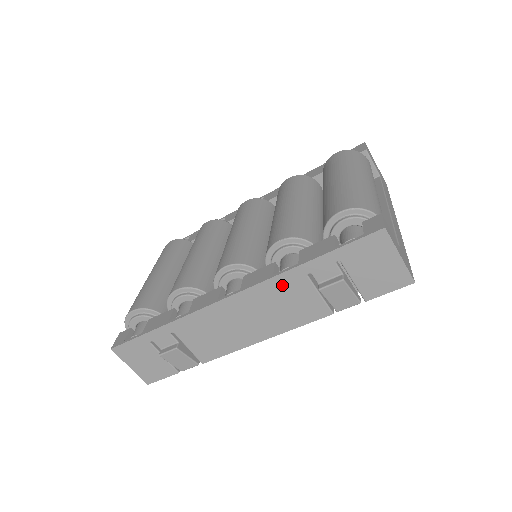
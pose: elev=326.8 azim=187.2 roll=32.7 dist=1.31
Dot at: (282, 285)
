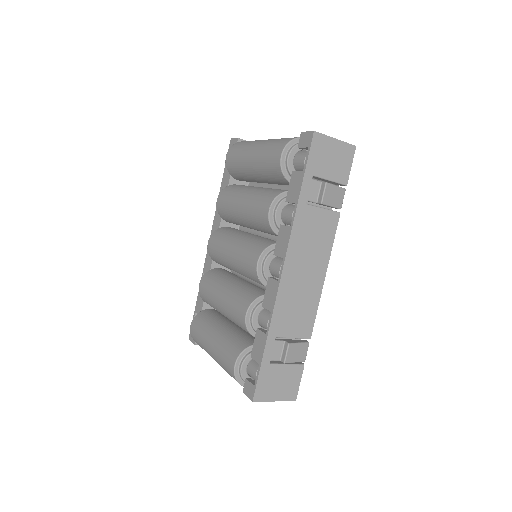
Dot at: (301, 226)
